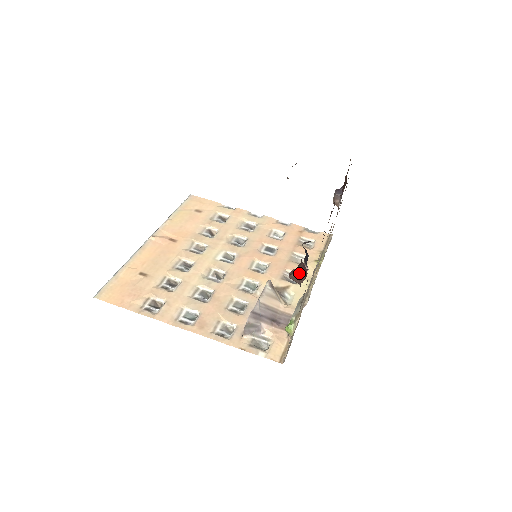
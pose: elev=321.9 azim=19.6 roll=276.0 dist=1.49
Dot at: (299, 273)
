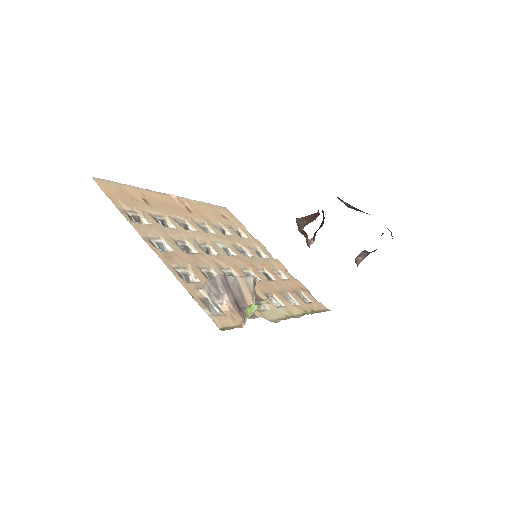
Dot at: (309, 218)
